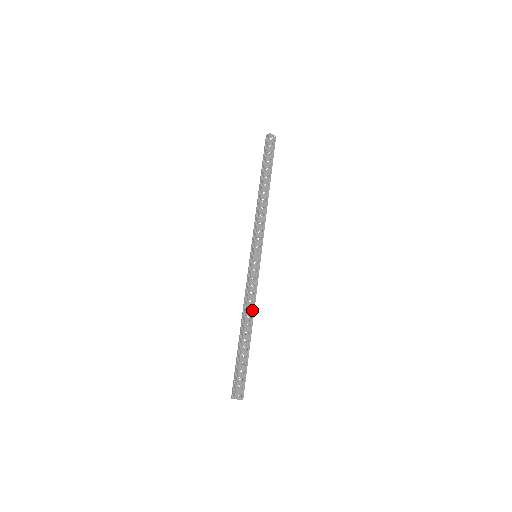
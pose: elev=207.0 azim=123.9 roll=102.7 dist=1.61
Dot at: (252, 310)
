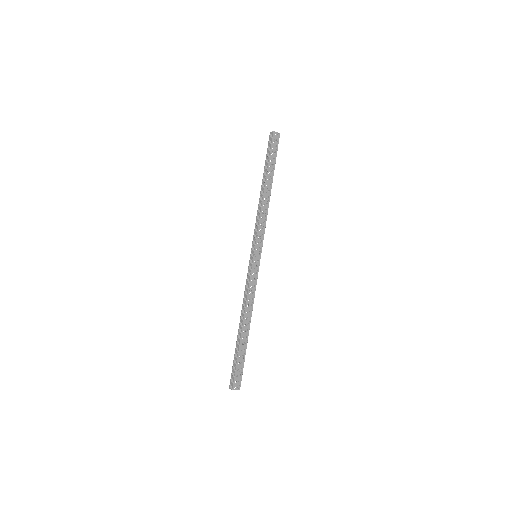
Dot at: (251, 308)
